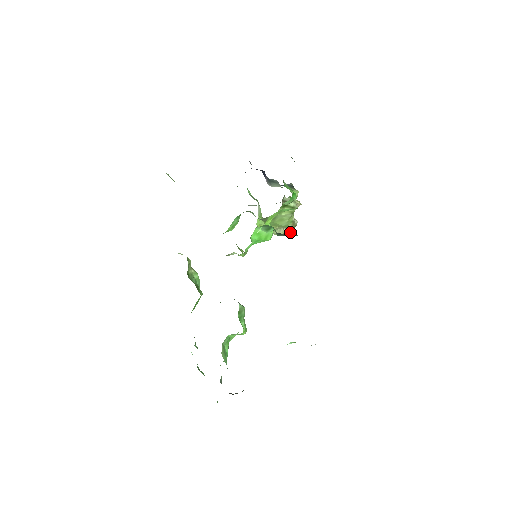
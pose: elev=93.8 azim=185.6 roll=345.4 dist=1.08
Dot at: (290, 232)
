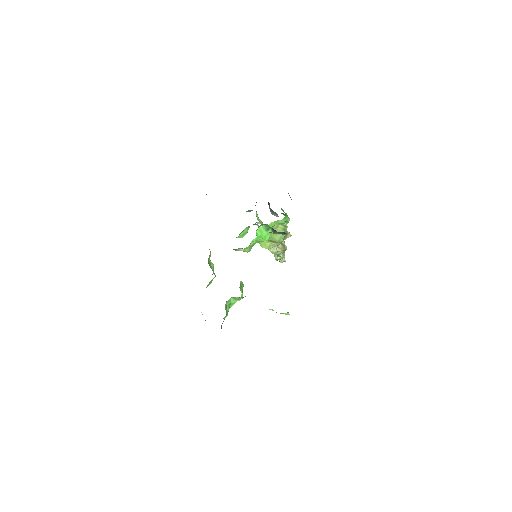
Dot at: (281, 255)
